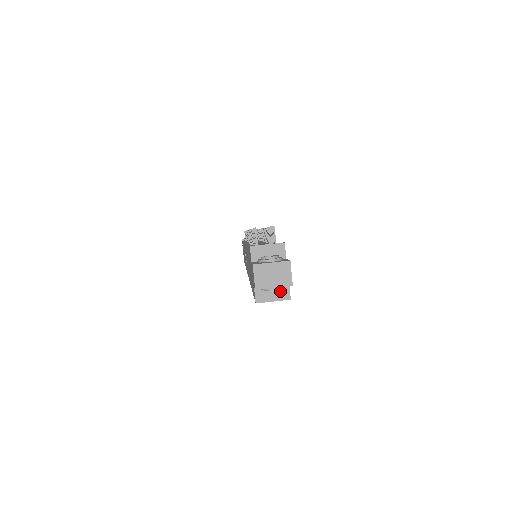
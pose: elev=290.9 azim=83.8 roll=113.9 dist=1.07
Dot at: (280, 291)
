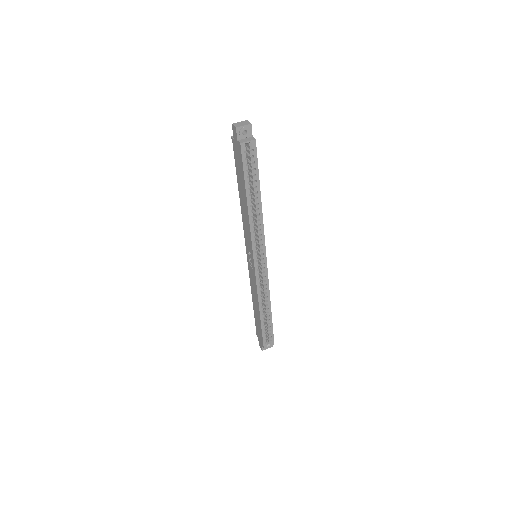
Dot at: (250, 139)
